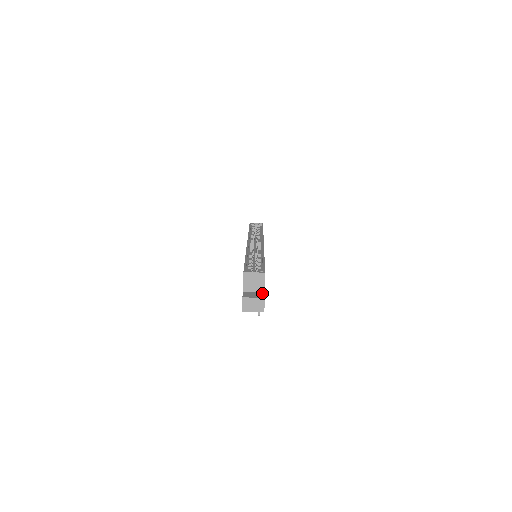
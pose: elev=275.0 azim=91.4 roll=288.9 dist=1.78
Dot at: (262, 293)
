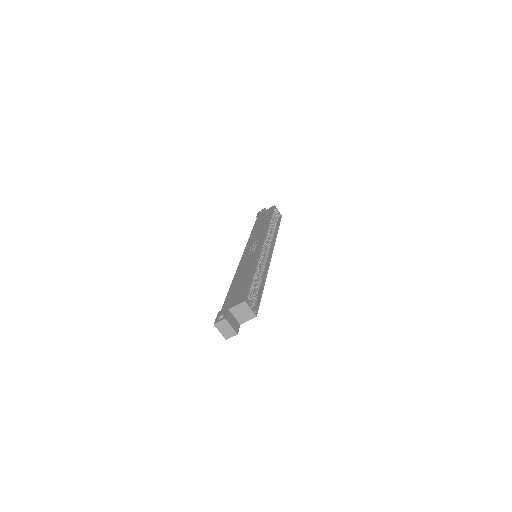
Dot at: (239, 325)
